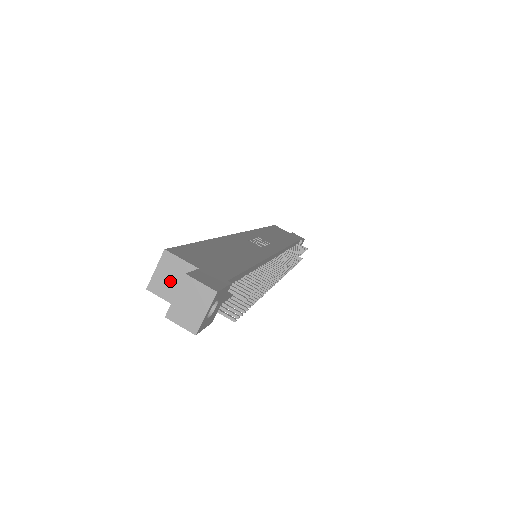
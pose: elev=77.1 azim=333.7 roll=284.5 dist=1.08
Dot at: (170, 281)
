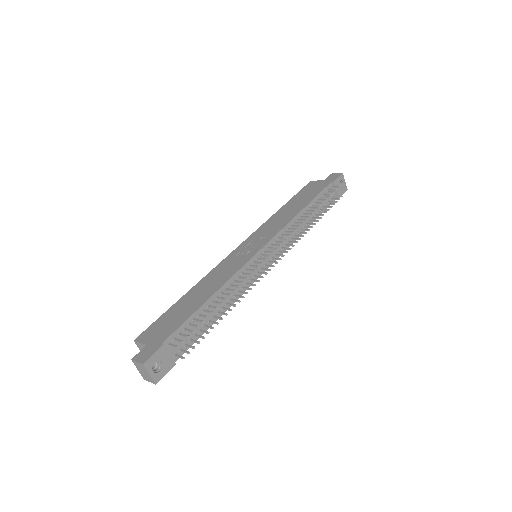
Dot at: occluded
